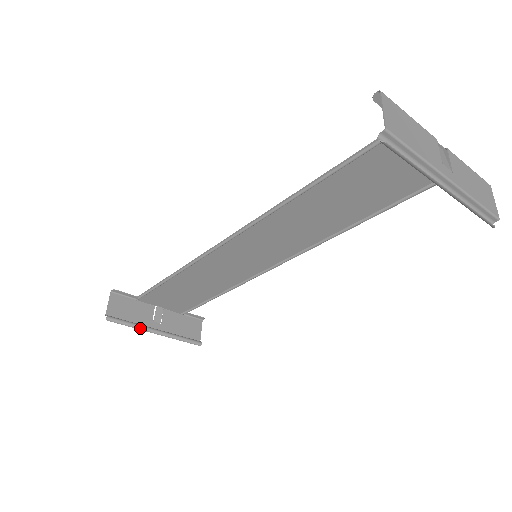
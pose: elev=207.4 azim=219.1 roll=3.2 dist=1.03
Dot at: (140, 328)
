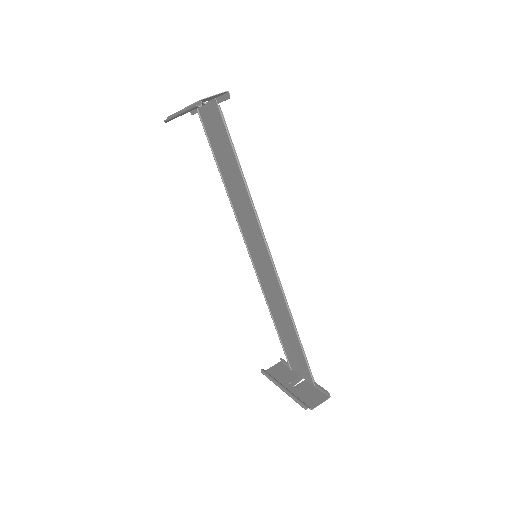
Dot at: (274, 382)
